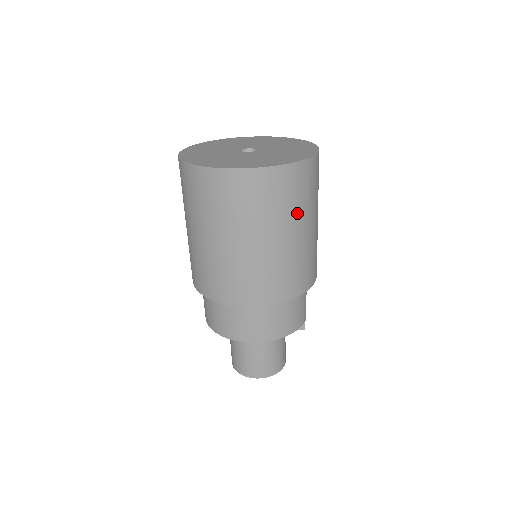
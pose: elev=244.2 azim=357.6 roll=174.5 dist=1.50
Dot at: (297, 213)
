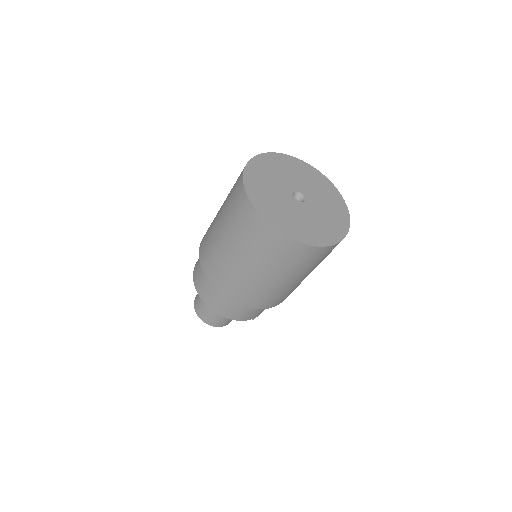
Dot at: (292, 271)
